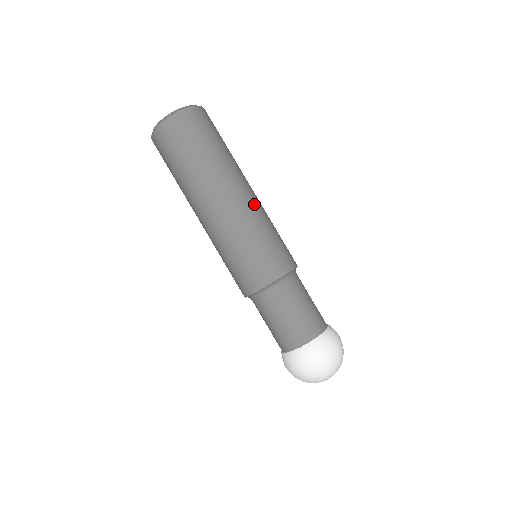
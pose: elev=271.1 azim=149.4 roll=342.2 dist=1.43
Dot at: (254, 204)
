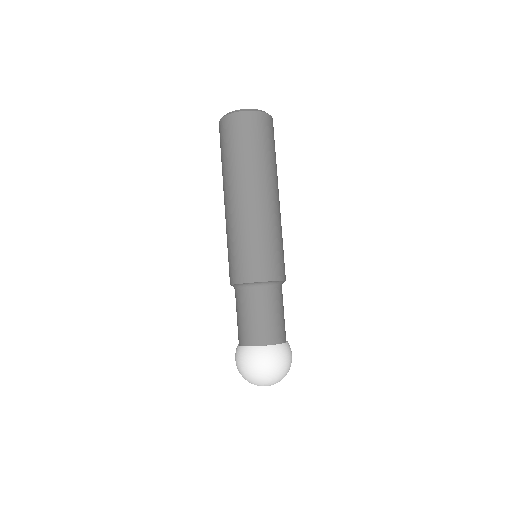
Dot at: (263, 212)
